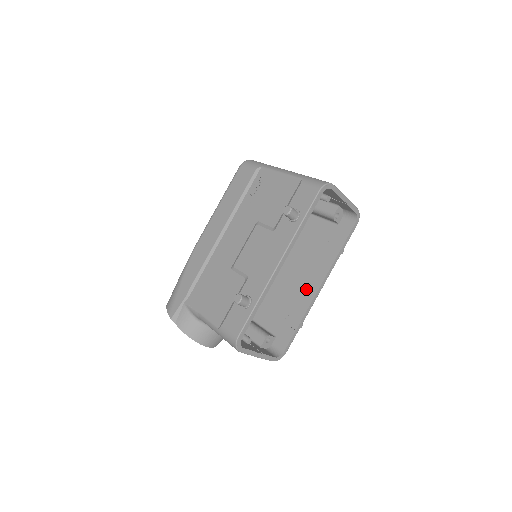
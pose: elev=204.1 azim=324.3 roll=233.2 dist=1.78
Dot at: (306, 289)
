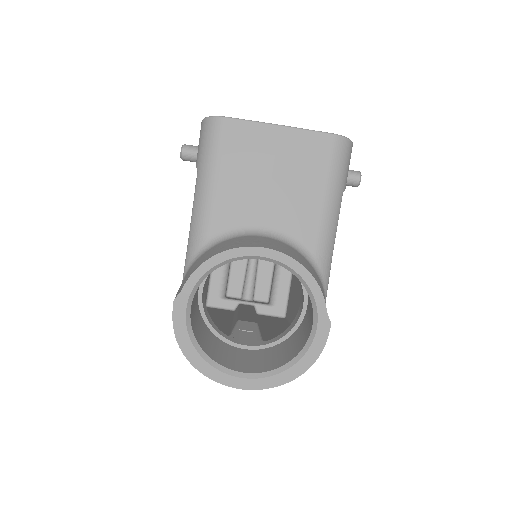
Dot at: occluded
